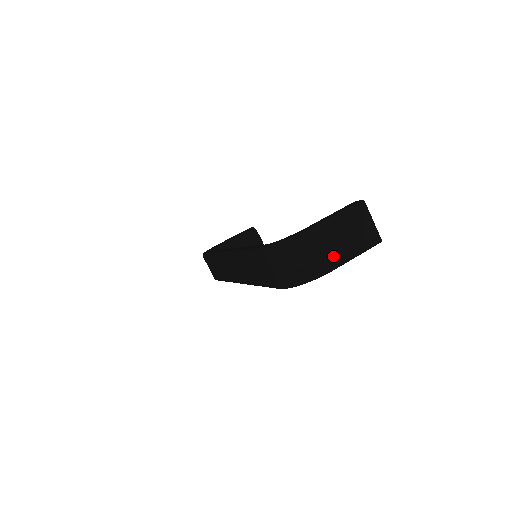
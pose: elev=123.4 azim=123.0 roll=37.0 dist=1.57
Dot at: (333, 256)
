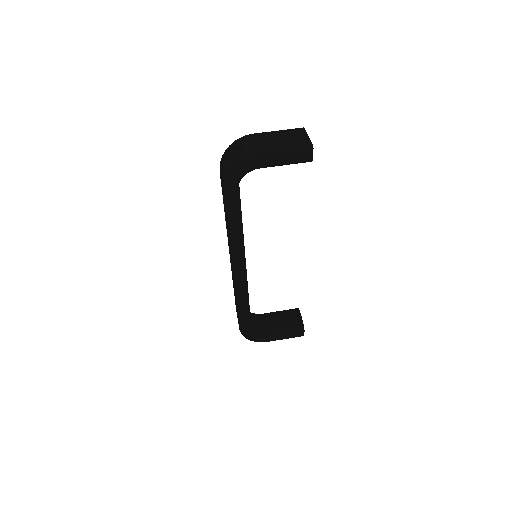
Dot at: (262, 146)
